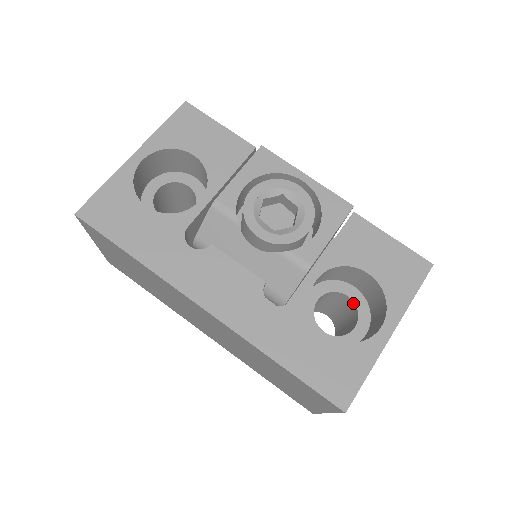
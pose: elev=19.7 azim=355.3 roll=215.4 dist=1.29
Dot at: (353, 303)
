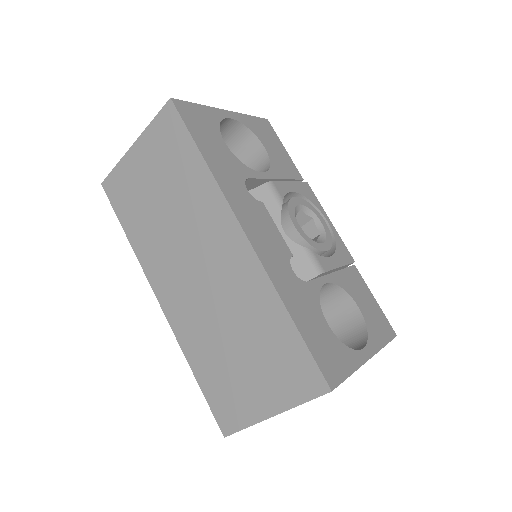
Dot at: occluded
